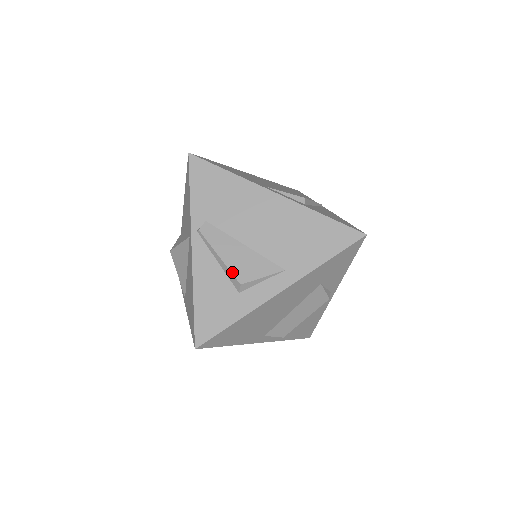
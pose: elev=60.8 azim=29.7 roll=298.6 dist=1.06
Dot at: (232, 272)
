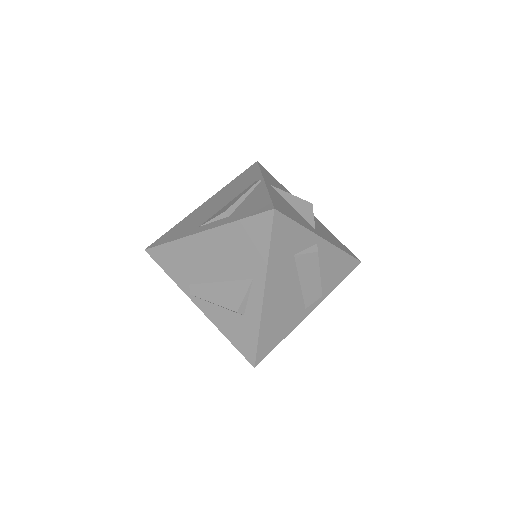
Dot at: (226, 308)
